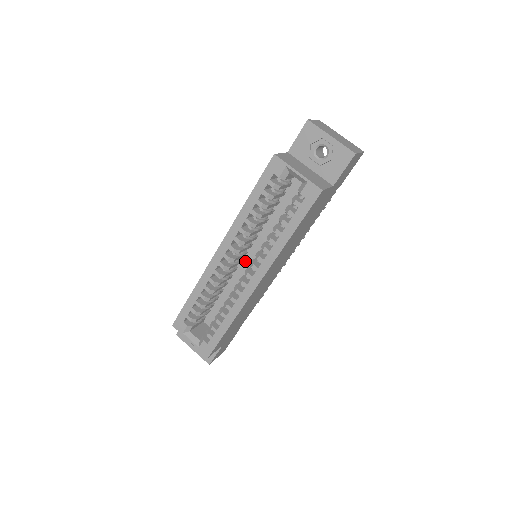
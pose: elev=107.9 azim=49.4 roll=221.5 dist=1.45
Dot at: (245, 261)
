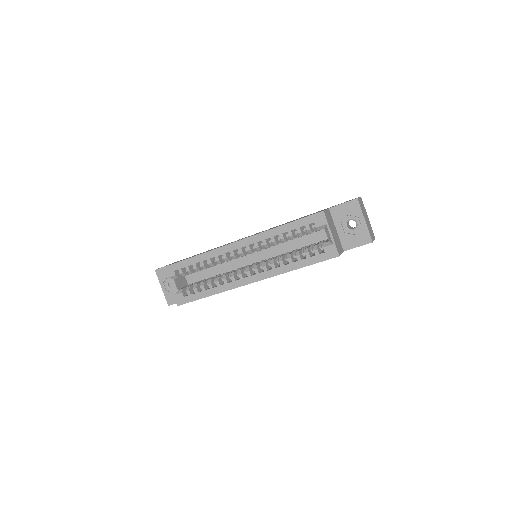
Dot at: (247, 256)
